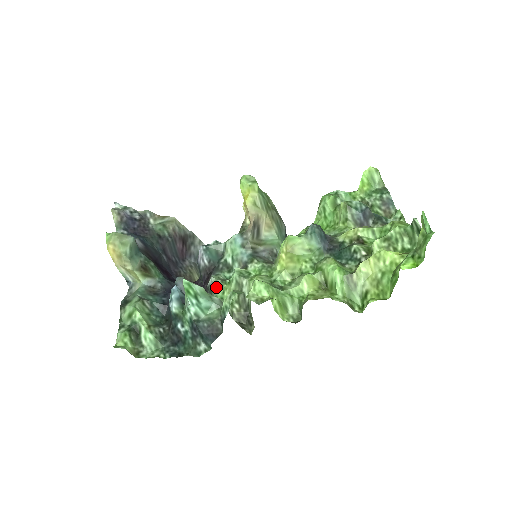
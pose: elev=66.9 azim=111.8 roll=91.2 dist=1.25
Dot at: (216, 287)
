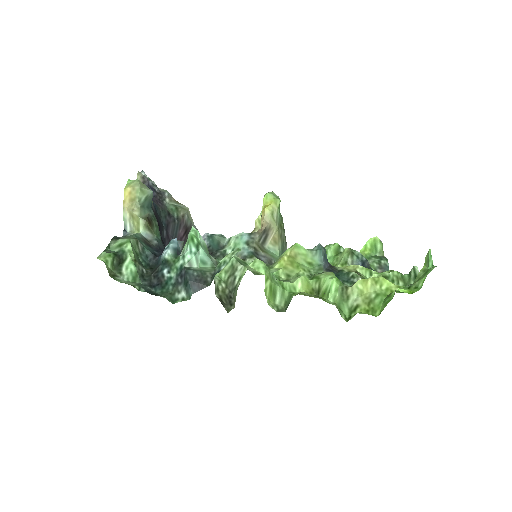
Dot at: occluded
